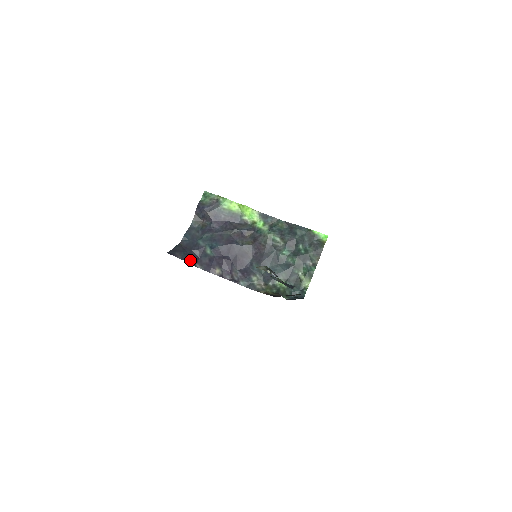
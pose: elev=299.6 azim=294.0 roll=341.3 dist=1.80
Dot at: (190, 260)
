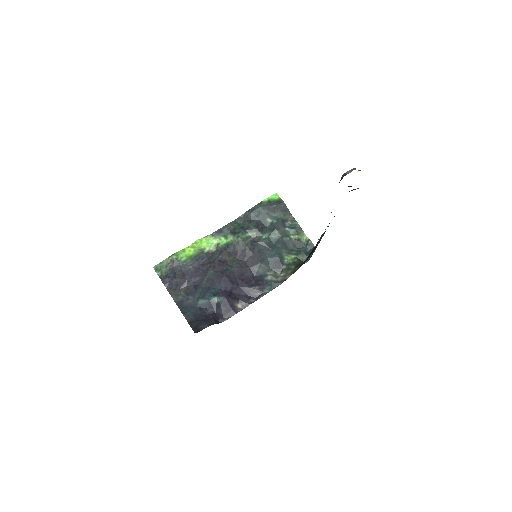
Dot at: (214, 321)
